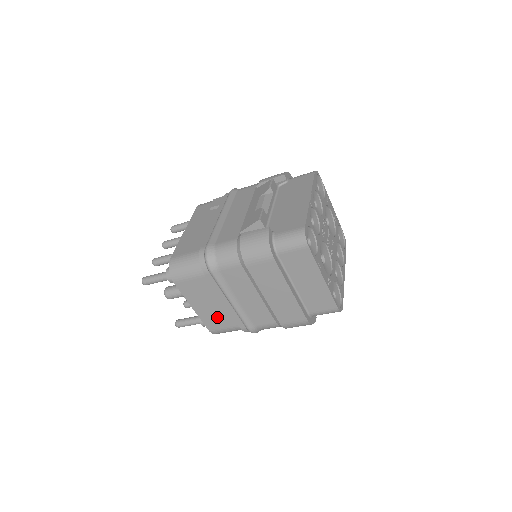
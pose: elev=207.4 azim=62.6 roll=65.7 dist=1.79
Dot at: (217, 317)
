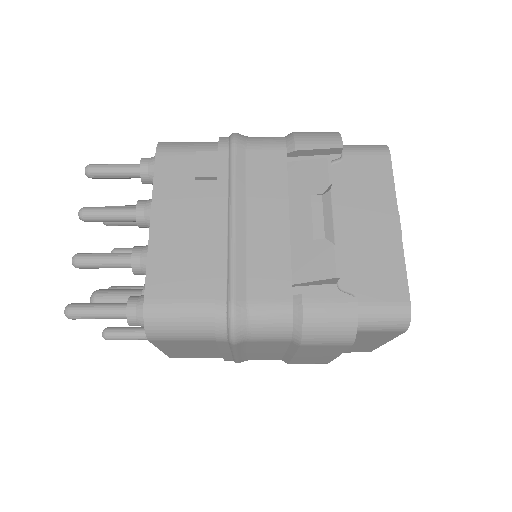
Dot at: (196, 354)
